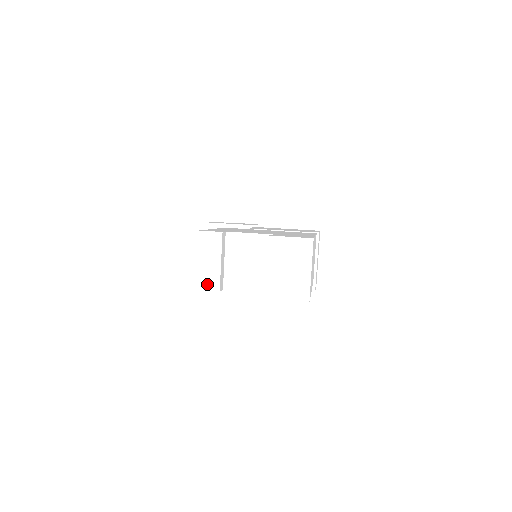
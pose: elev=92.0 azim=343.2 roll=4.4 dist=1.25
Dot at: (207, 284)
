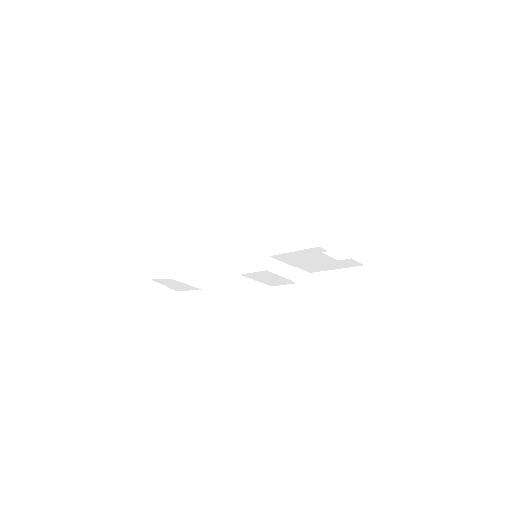
Dot at: (324, 245)
